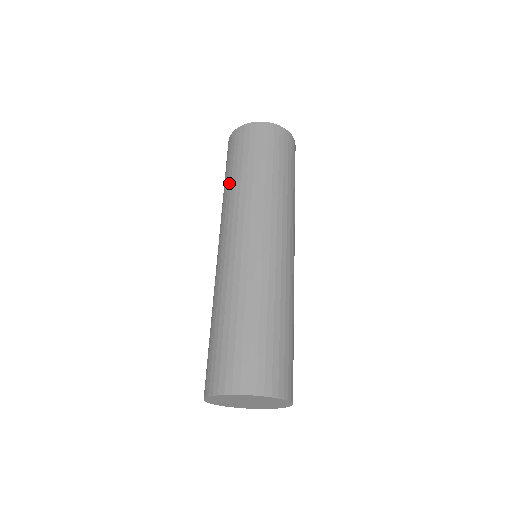
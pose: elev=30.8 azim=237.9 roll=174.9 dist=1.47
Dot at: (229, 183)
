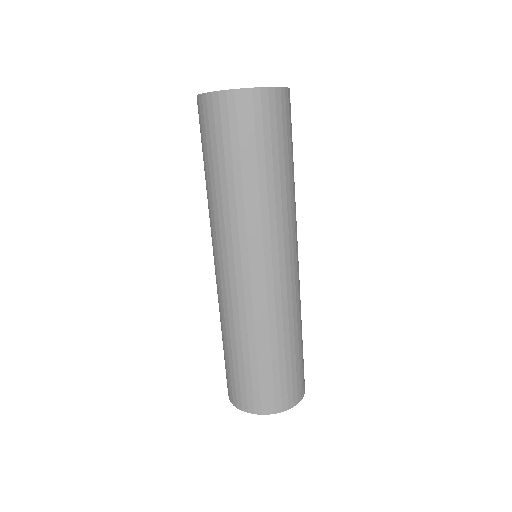
Dot at: (223, 184)
